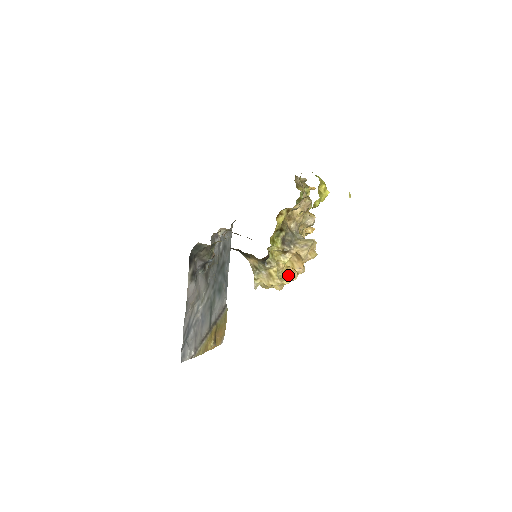
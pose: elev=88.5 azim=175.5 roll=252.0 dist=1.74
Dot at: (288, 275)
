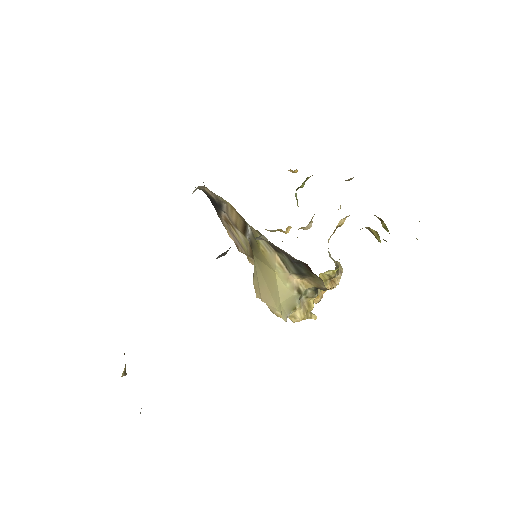
Dot at: occluded
